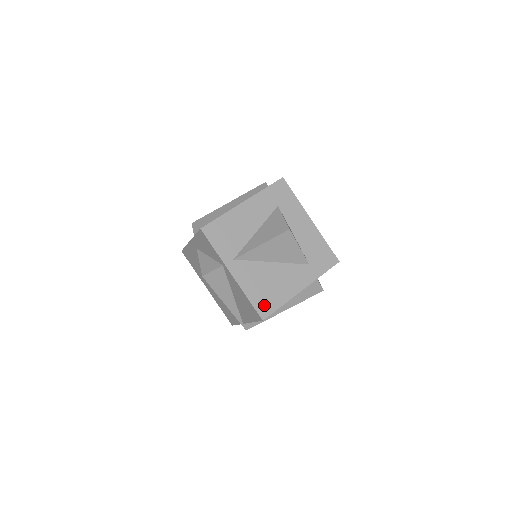
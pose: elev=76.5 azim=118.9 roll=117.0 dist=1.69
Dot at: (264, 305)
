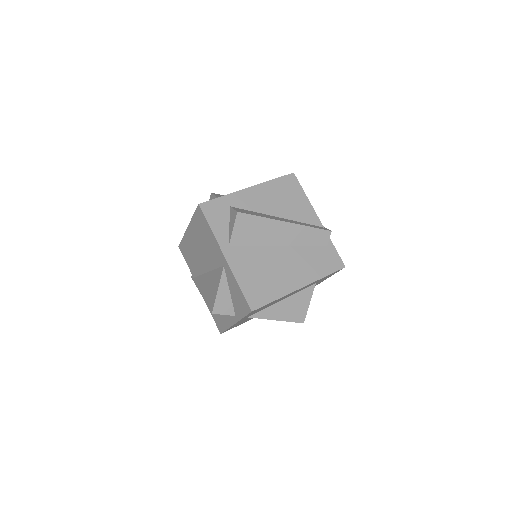
Dot at: occluded
